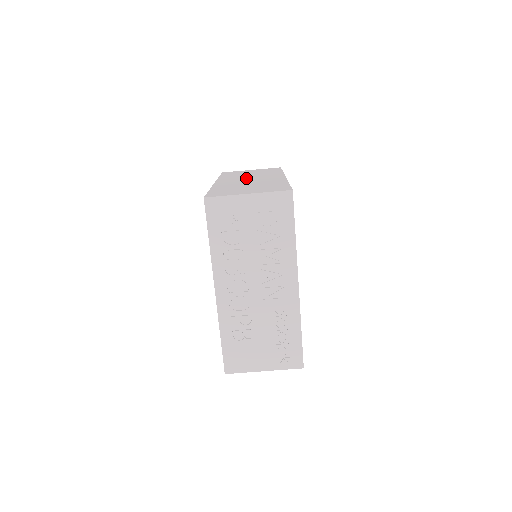
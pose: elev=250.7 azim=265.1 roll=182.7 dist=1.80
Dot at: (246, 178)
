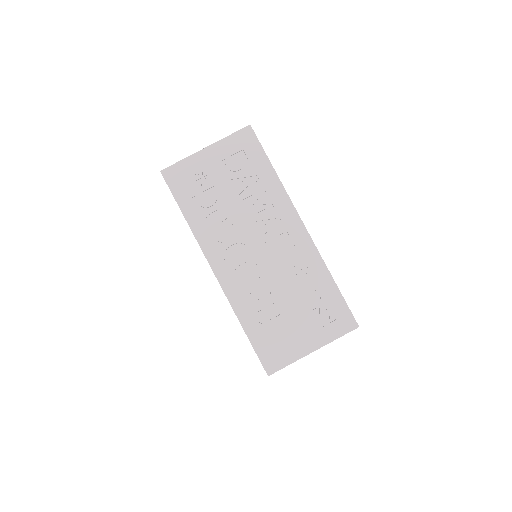
Dot at: occluded
